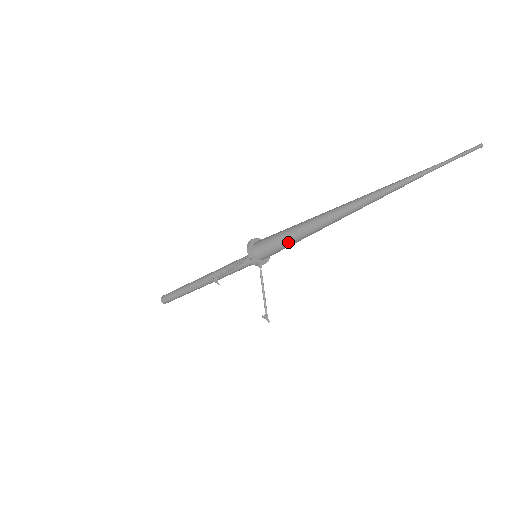
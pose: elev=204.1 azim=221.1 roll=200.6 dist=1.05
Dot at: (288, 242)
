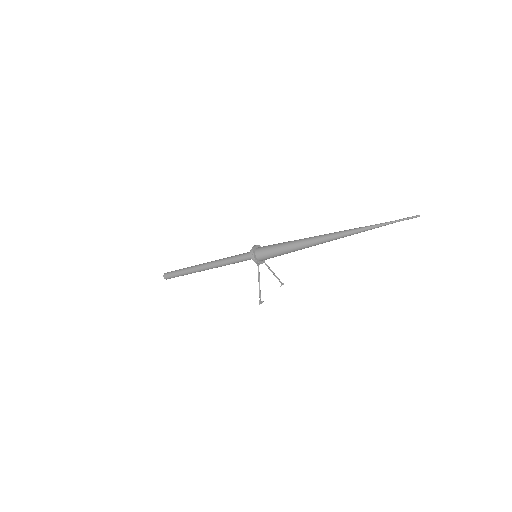
Dot at: occluded
